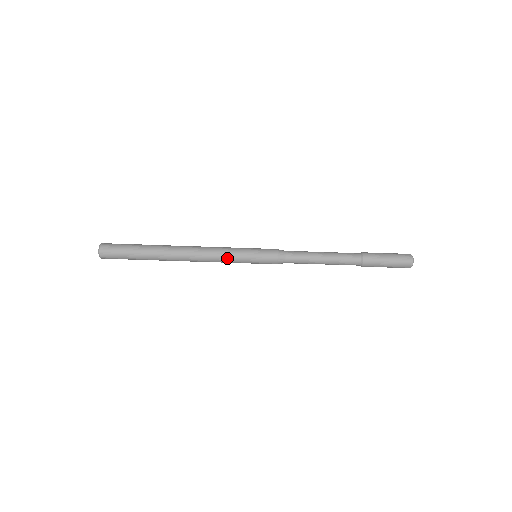
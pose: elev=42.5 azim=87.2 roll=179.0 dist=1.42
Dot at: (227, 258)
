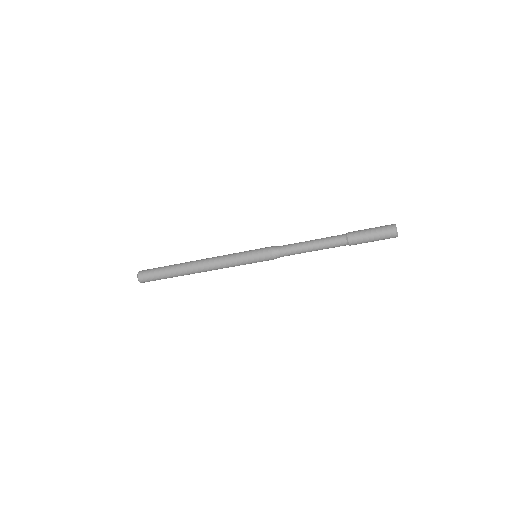
Dot at: (233, 266)
